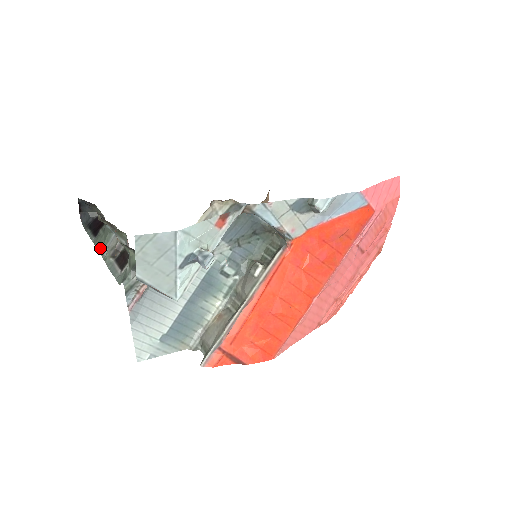
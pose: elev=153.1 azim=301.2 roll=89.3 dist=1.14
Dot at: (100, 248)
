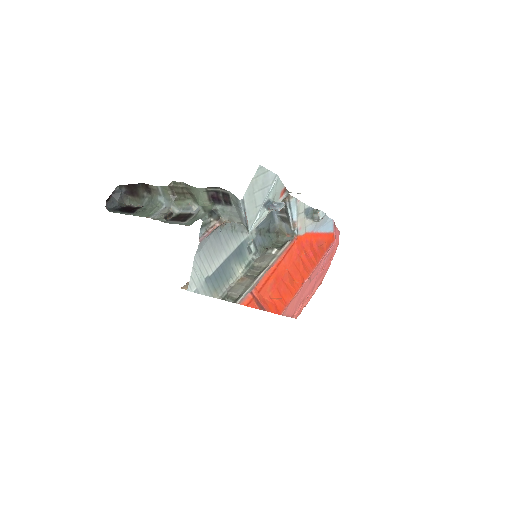
Dot at: (146, 216)
